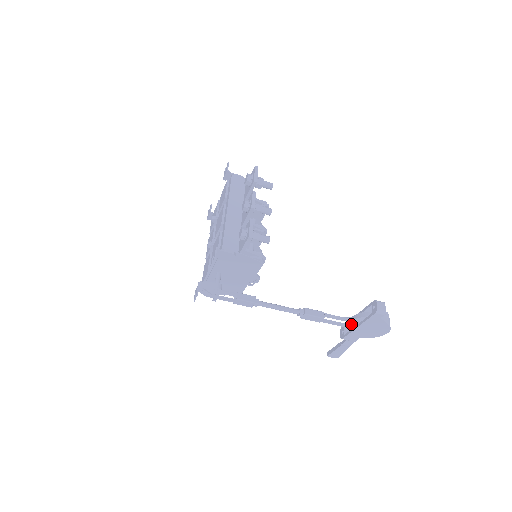
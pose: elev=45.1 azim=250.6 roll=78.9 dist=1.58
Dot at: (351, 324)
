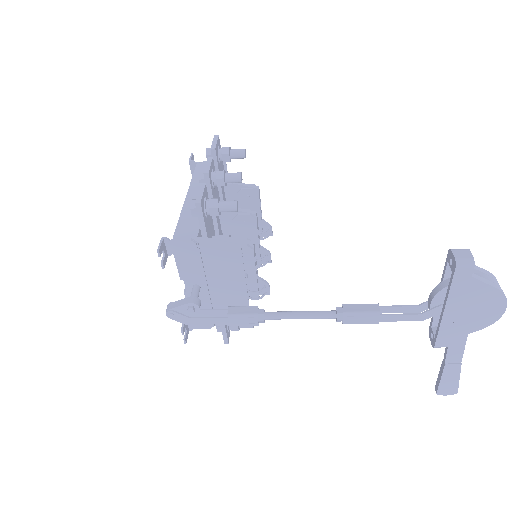
Dot at: (432, 311)
